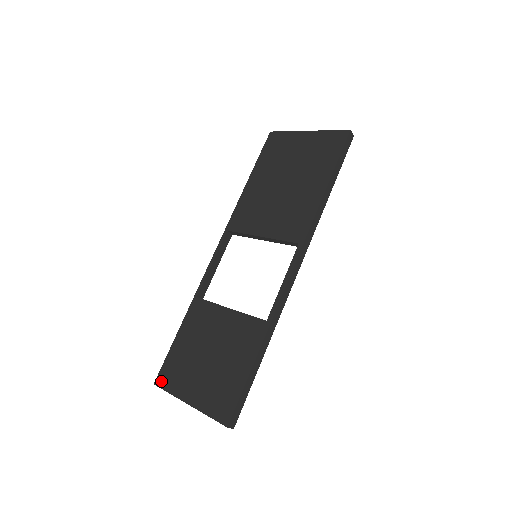
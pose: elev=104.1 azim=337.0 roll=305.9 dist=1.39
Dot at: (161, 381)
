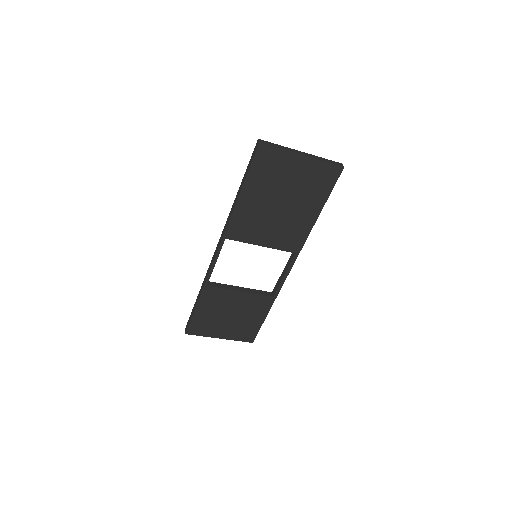
Dot at: (192, 332)
